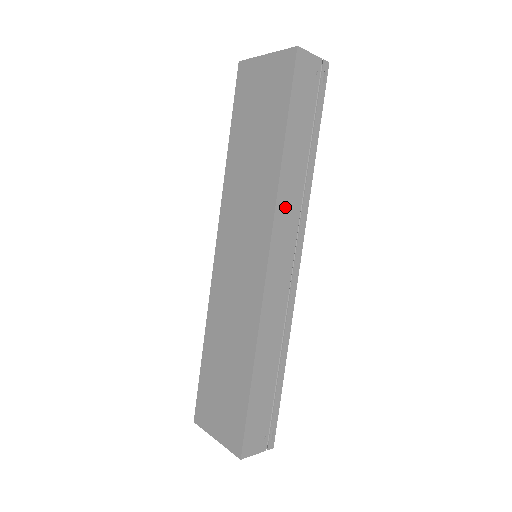
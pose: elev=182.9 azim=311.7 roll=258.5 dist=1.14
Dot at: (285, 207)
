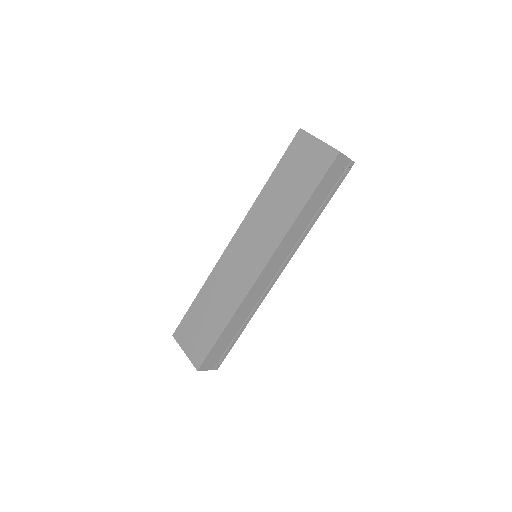
Dot at: (288, 241)
